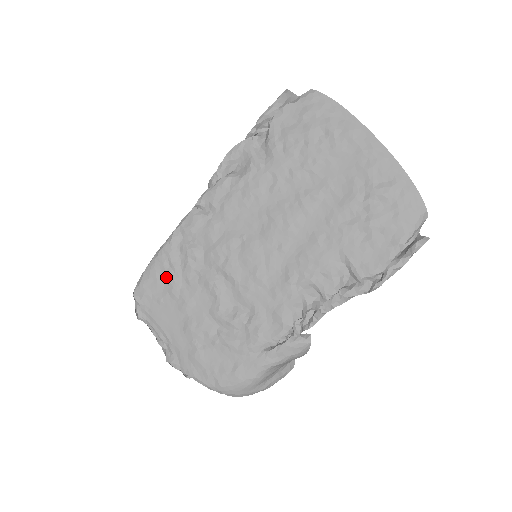
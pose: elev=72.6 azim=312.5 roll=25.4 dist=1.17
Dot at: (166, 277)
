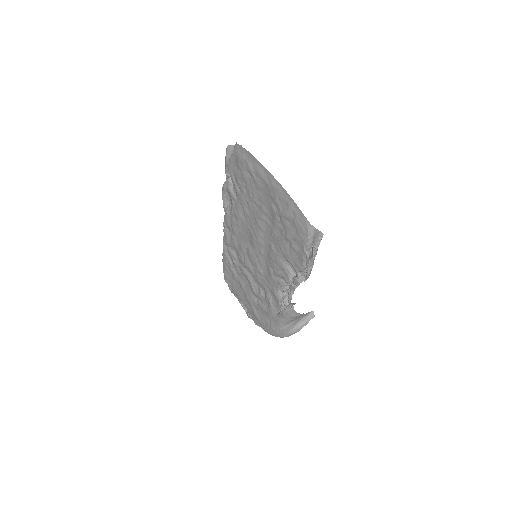
Dot at: (230, 269)
